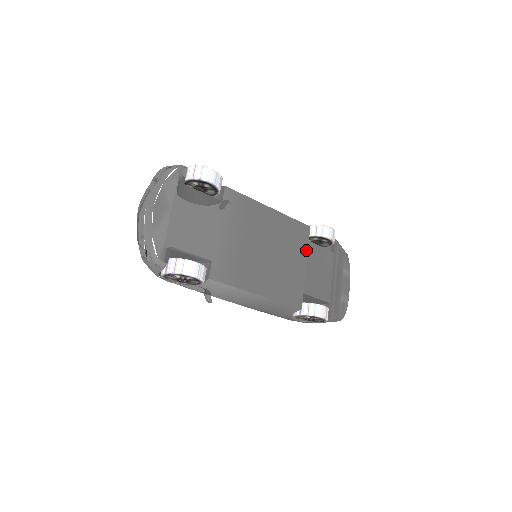
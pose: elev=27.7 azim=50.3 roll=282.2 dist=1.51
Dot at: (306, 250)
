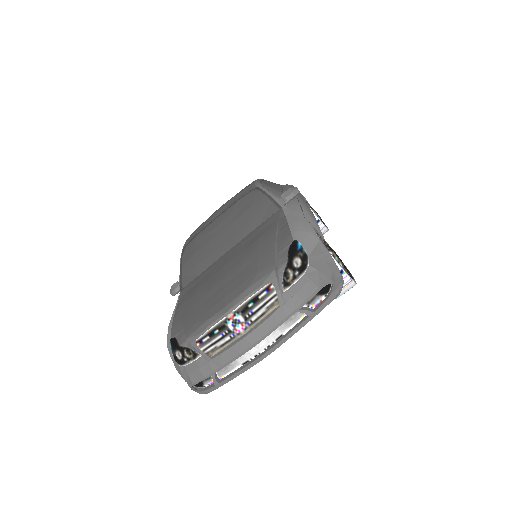
Dot at: occluded
